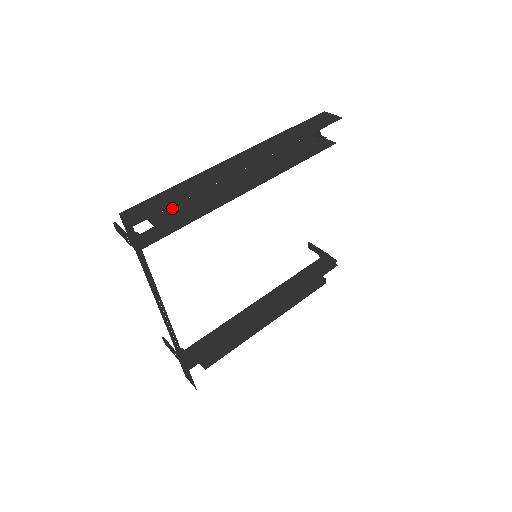
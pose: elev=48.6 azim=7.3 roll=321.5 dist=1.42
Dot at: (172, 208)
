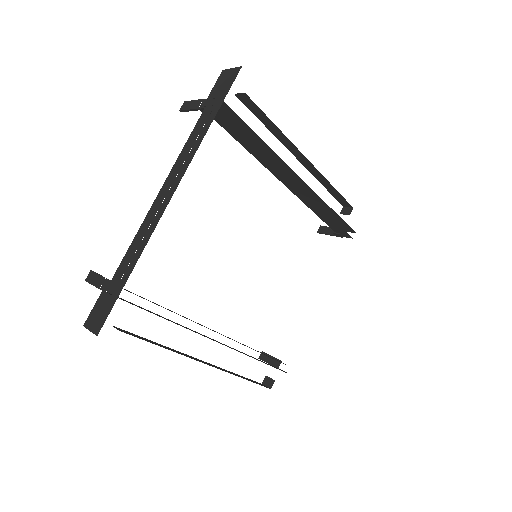
Dot at: occluded
